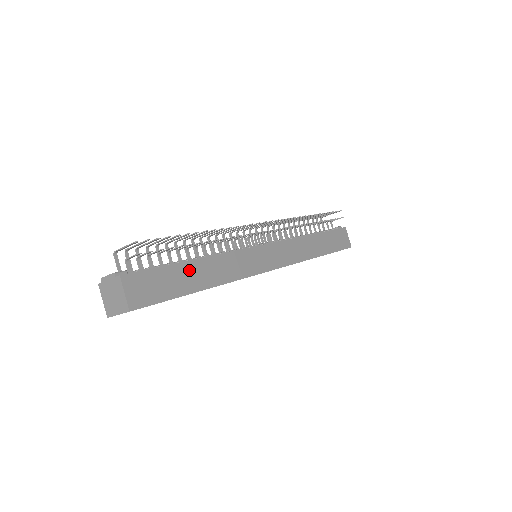
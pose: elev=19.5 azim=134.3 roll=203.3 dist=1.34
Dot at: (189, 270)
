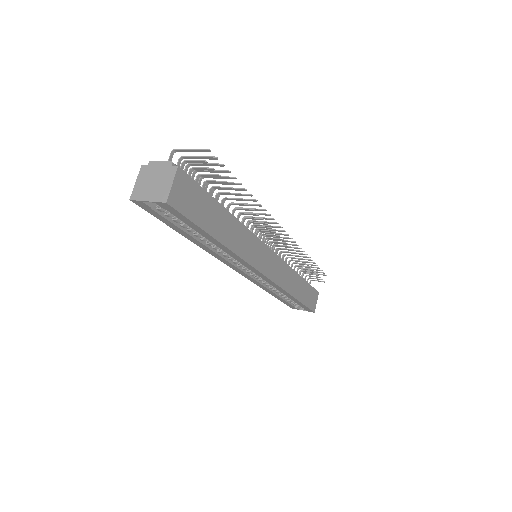
Dot at: (220, 215)
